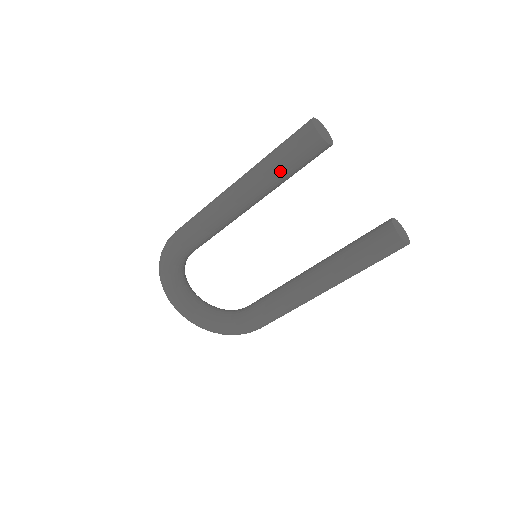
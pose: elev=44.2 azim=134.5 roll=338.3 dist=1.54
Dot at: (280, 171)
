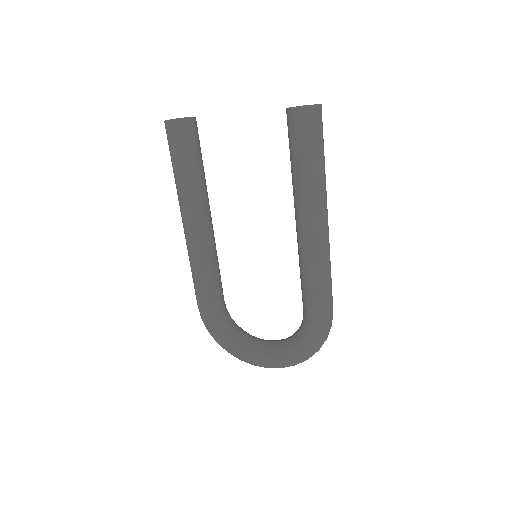
Dot at: (184, 174)
